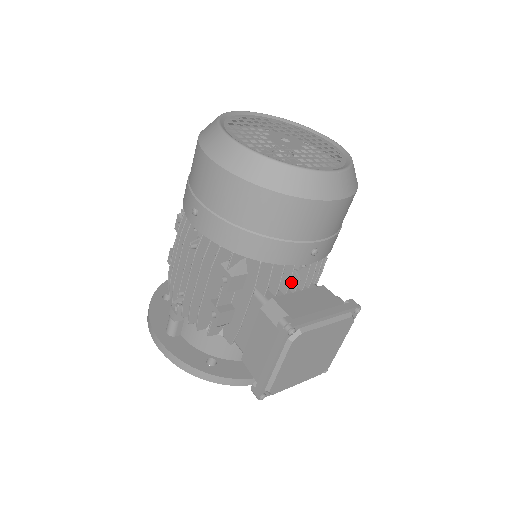
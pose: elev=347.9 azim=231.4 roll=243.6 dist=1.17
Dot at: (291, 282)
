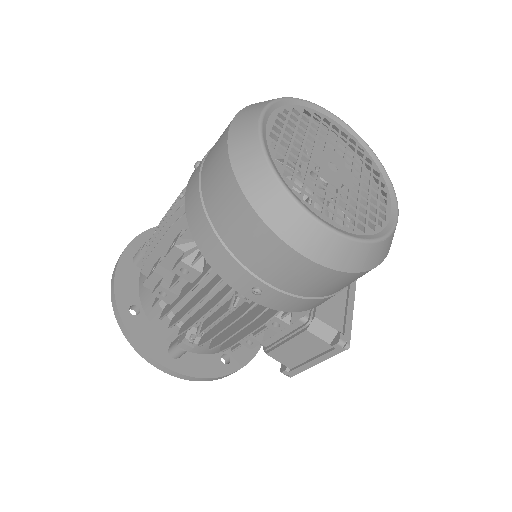
Dot at: occluded
